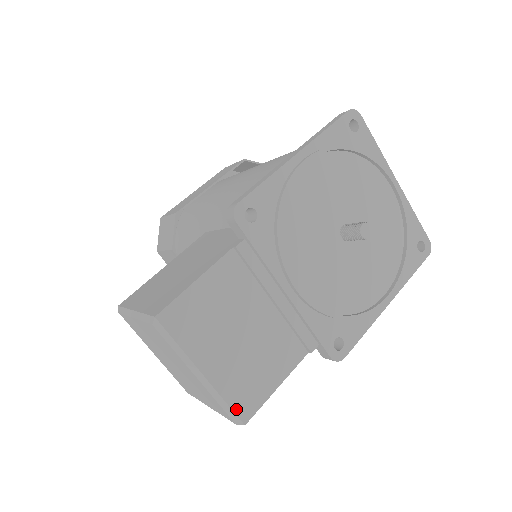
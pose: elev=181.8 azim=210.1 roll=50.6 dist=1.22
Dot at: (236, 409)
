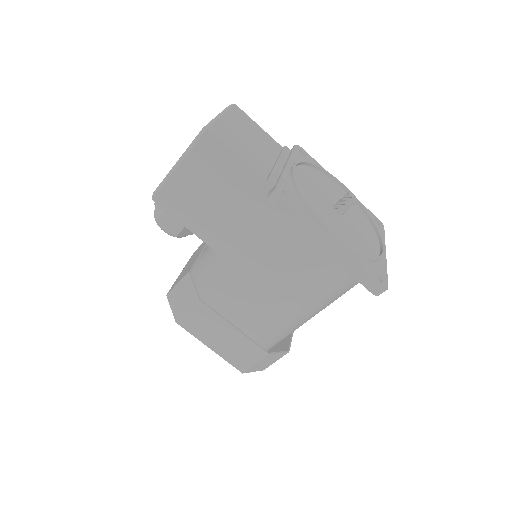
Dot at: (214, 127)
